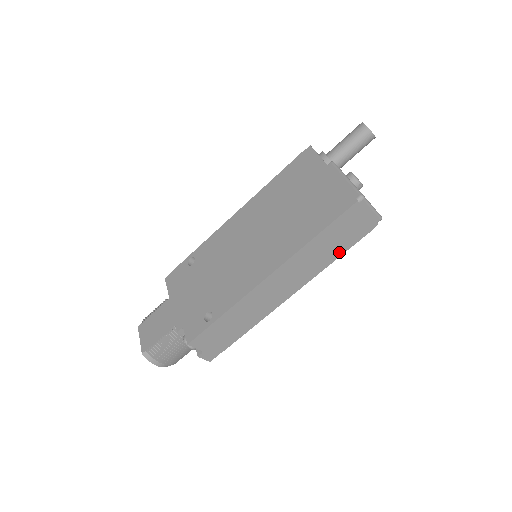
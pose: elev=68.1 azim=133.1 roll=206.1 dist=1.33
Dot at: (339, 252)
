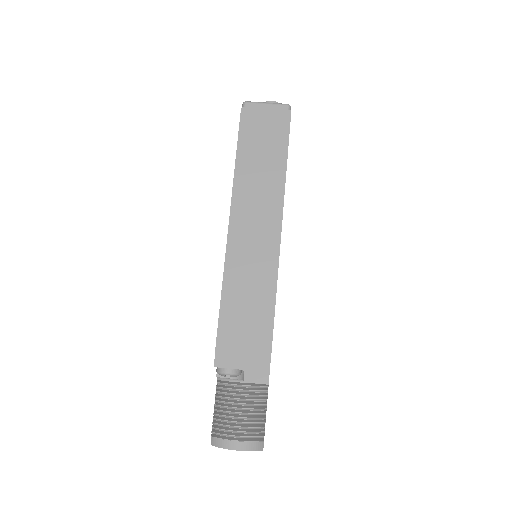
Dot at: (281, 159)
